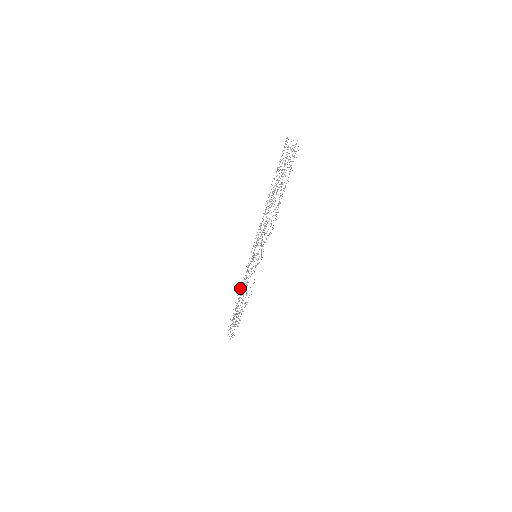
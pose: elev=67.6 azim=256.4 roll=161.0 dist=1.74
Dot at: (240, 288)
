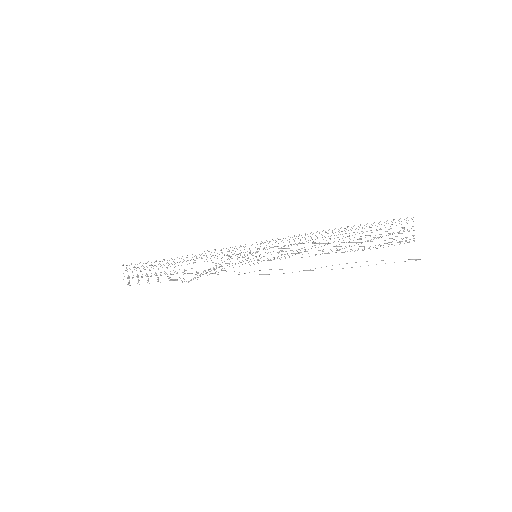
Dot at: occluded
